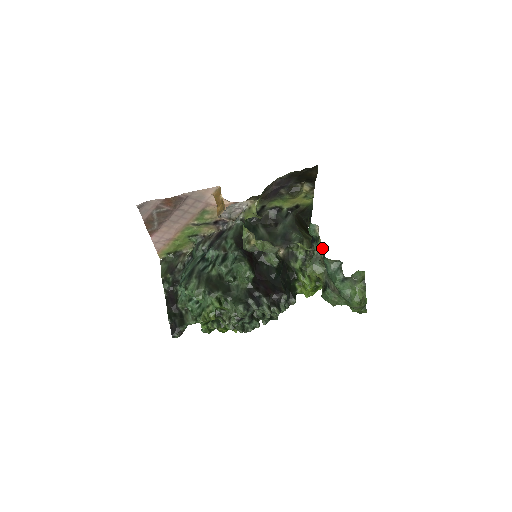
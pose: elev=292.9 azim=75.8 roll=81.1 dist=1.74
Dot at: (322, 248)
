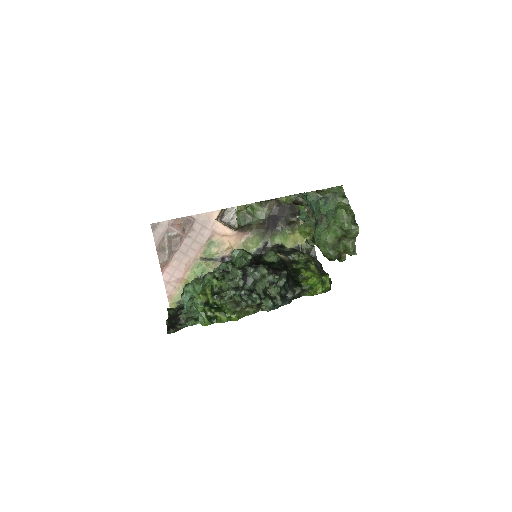
Dot at: occluded
